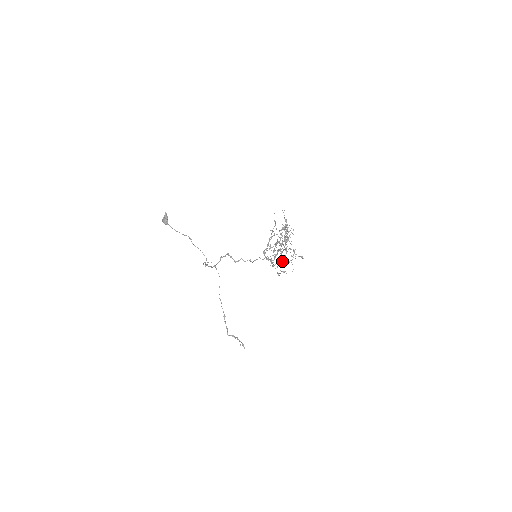
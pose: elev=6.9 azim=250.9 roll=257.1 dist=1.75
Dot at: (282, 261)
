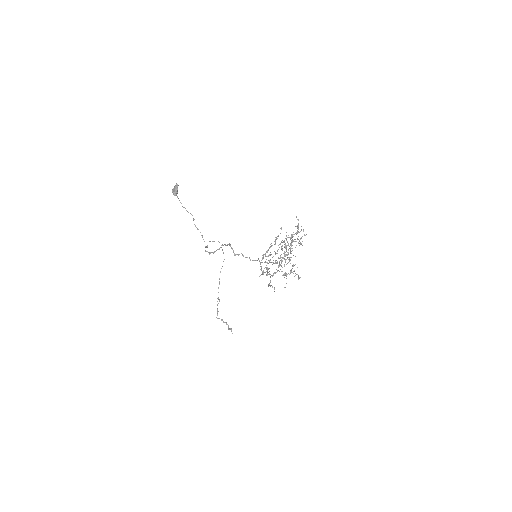
Dot at: occluded
